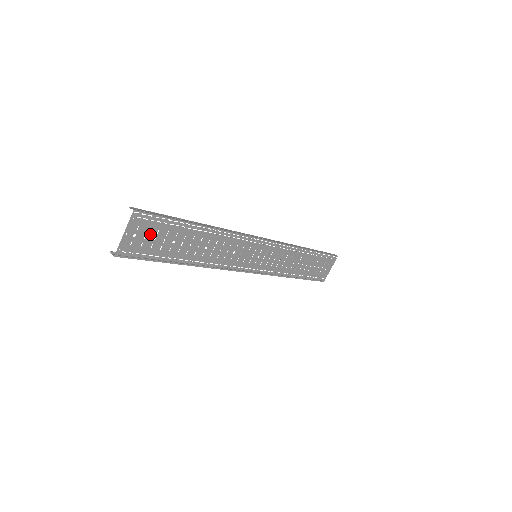
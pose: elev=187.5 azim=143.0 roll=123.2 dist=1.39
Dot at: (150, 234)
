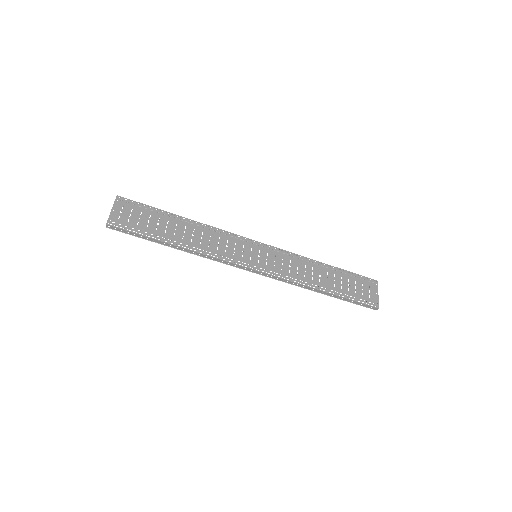
Dot at: (134, 214)
